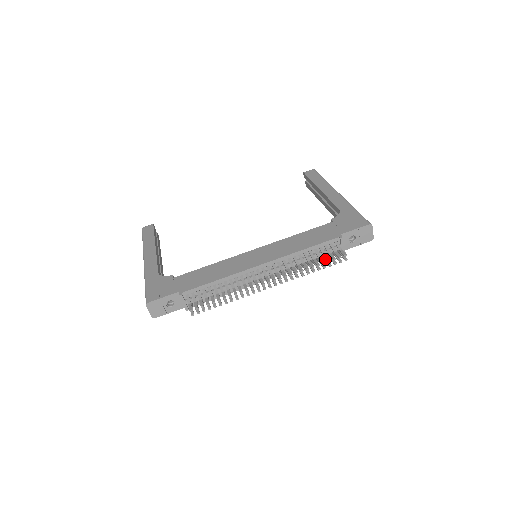
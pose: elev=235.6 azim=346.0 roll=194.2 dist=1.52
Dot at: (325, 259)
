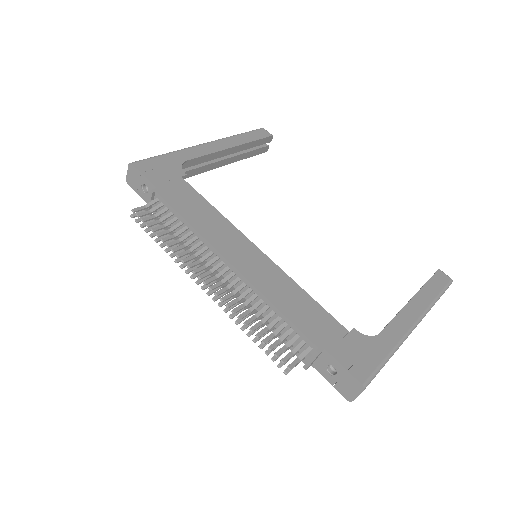
Dot at: (277, 343)
